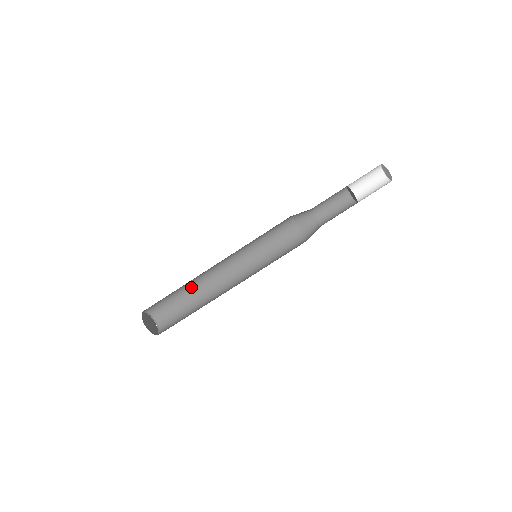
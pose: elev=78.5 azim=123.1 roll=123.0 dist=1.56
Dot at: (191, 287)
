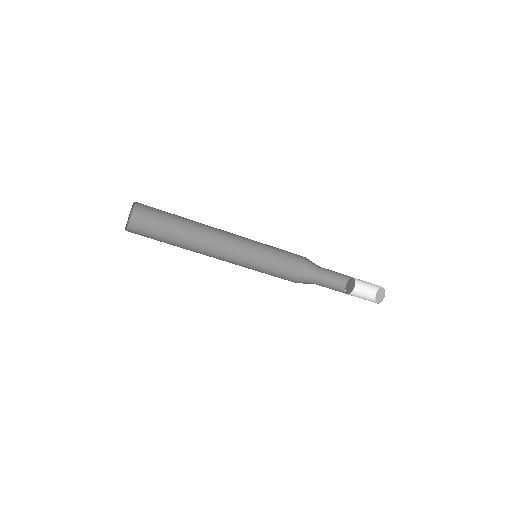
Dot at: (185, 227)
